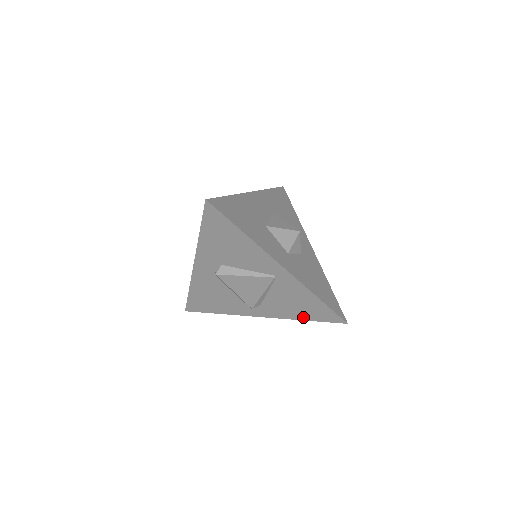
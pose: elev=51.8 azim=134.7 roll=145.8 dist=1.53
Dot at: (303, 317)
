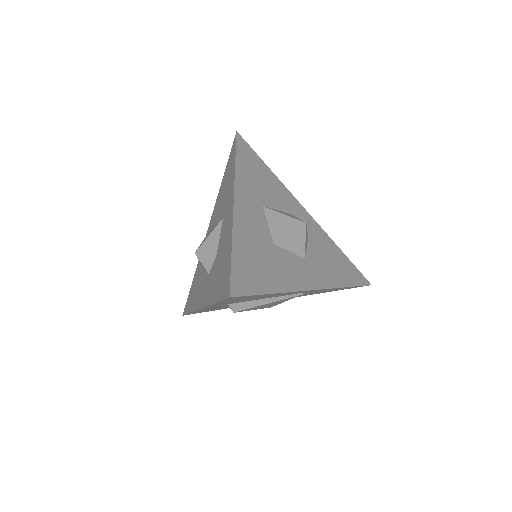
Dot at: (323, 292)
